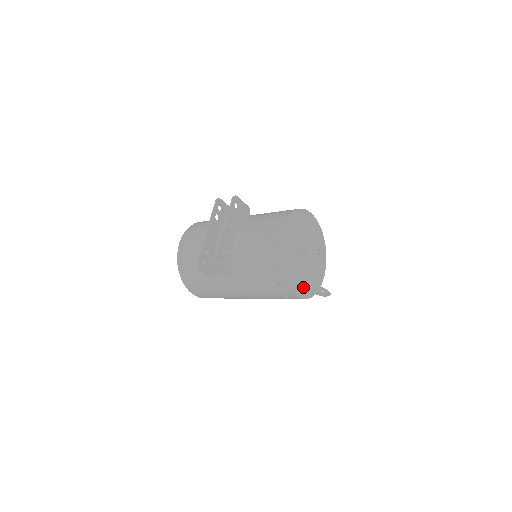
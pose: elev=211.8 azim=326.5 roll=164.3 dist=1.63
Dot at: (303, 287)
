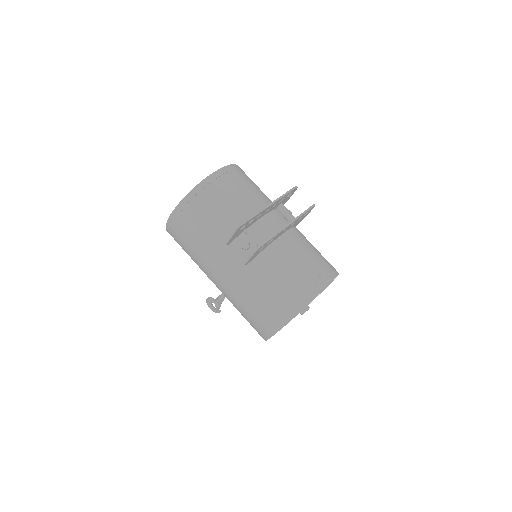
Dot at: occluded
